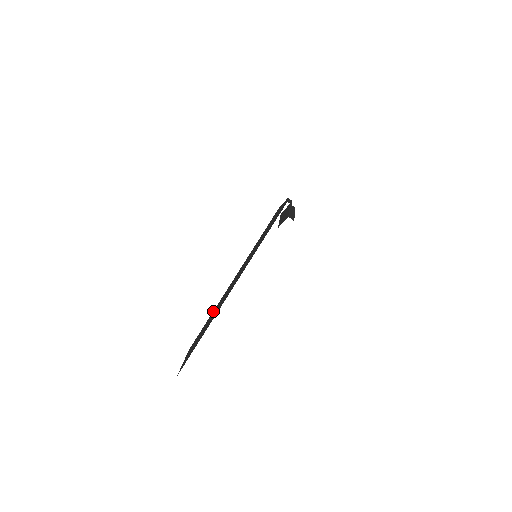
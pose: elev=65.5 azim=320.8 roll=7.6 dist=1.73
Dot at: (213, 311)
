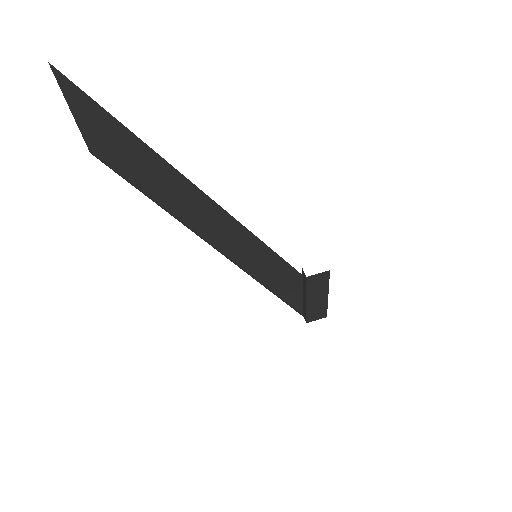
Dot at: occluded
